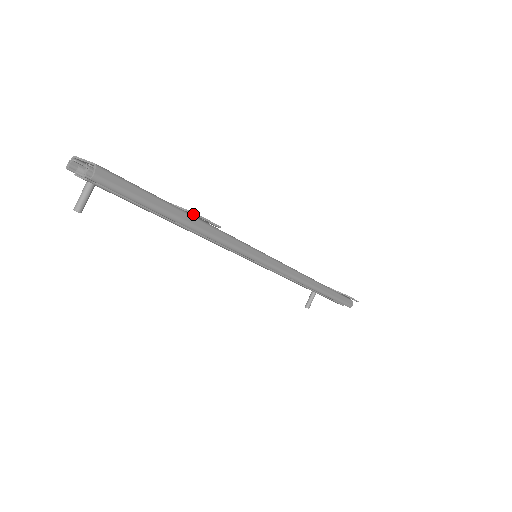
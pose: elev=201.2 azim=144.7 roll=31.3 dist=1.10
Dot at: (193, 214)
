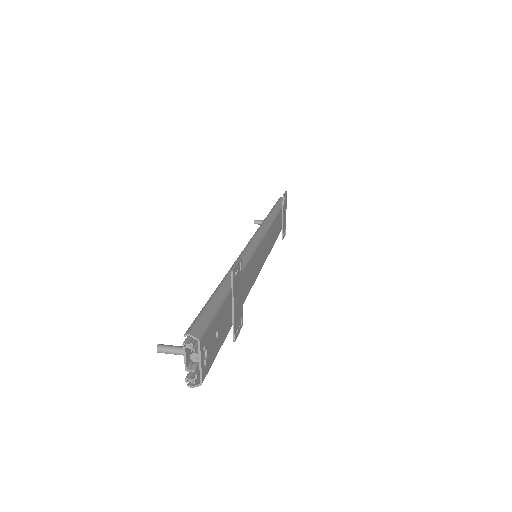
Dot at: (234, 335)
